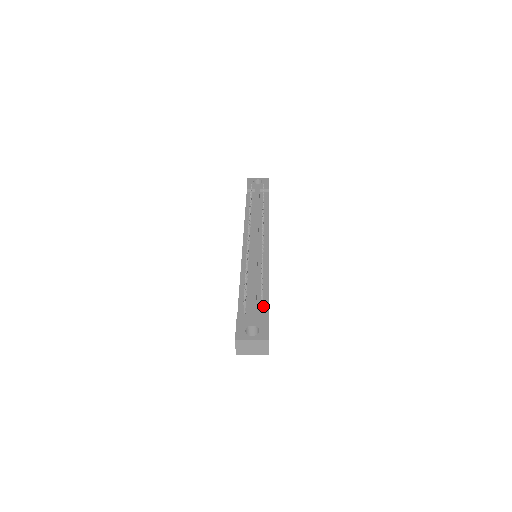
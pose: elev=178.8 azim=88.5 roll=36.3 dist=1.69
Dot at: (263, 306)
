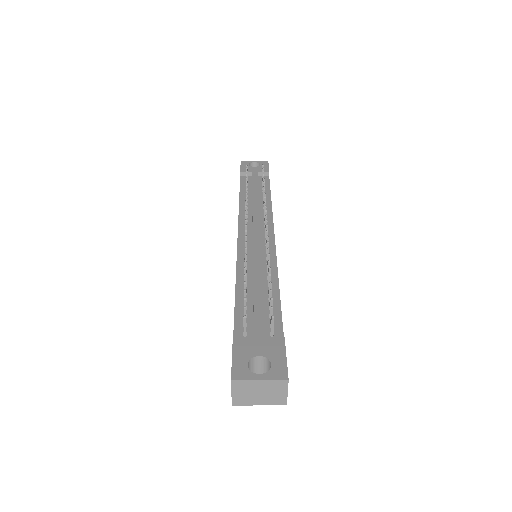
Dot at: (274, 325)
